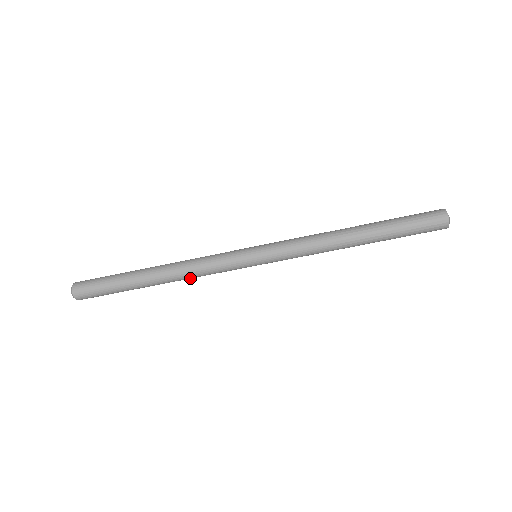
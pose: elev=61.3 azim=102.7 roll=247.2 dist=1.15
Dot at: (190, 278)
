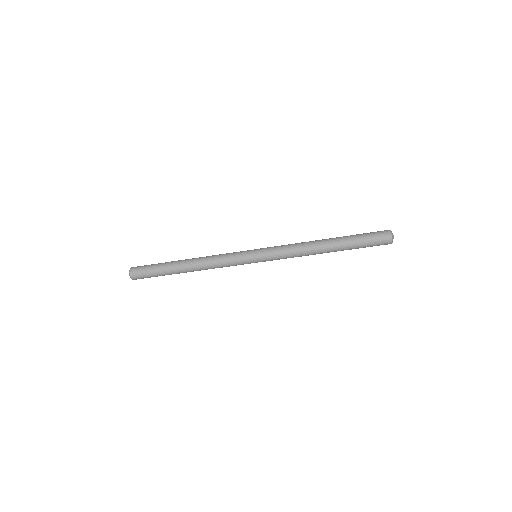
Dot at: occluded
